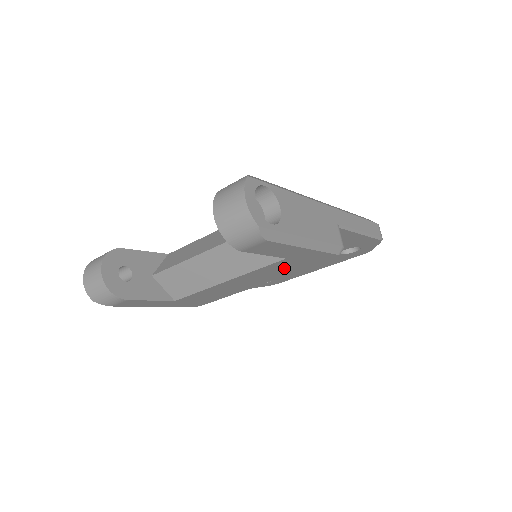
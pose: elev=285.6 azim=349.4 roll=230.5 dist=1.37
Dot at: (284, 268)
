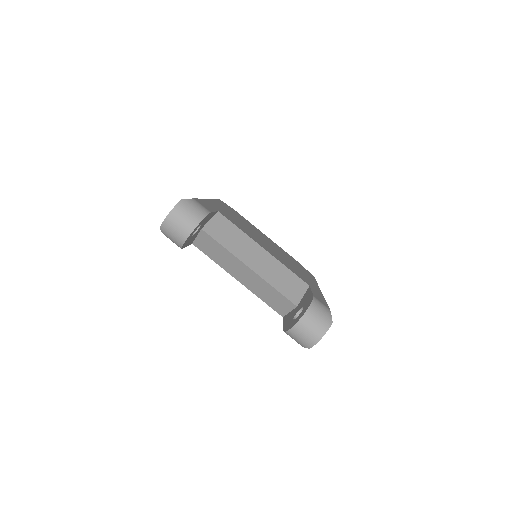
Dot at: occluded
